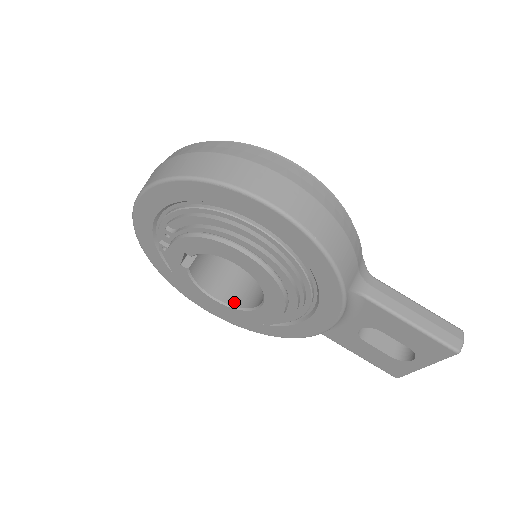
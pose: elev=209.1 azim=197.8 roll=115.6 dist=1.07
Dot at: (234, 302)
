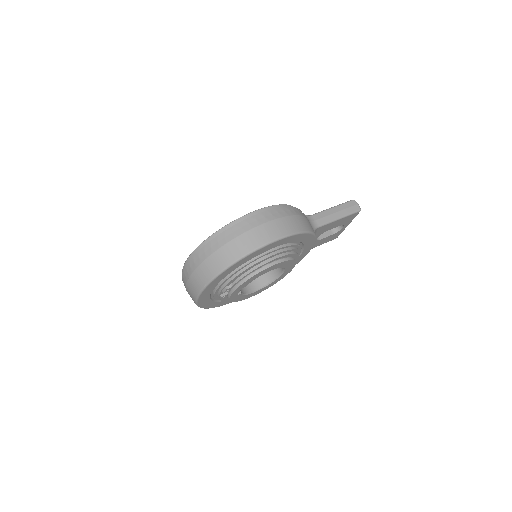
Dot at: (264, 283)
